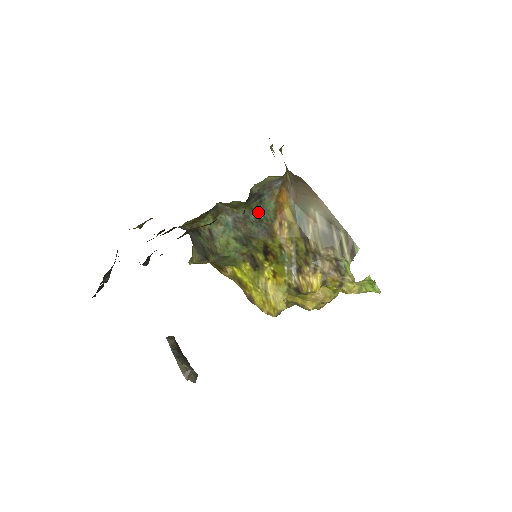
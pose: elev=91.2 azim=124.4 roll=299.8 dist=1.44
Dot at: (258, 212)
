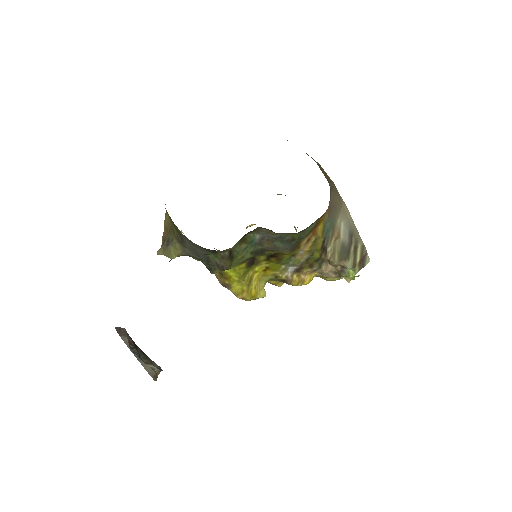
Dot at: (296, 234)
